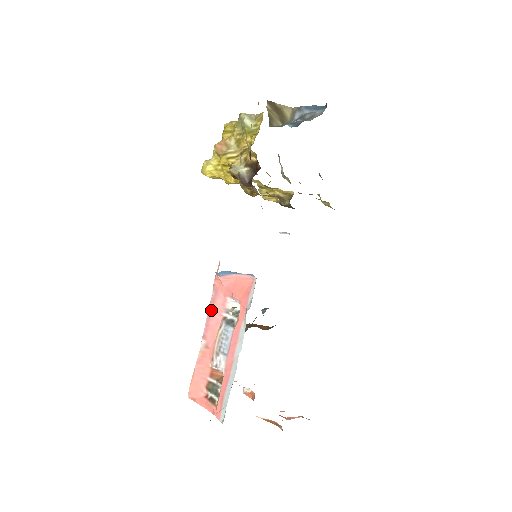
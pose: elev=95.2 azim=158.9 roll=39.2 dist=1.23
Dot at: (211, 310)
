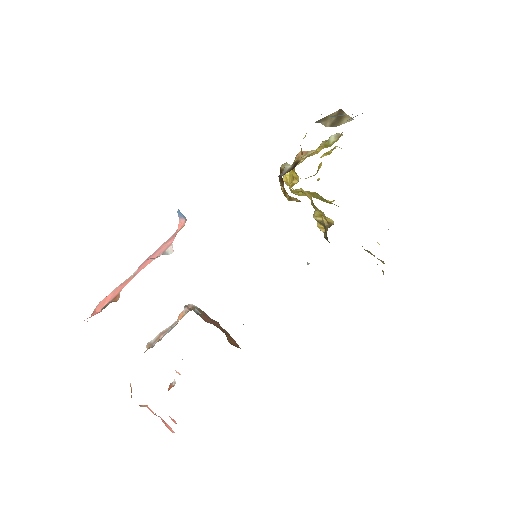
Dot at: (160, 248)
